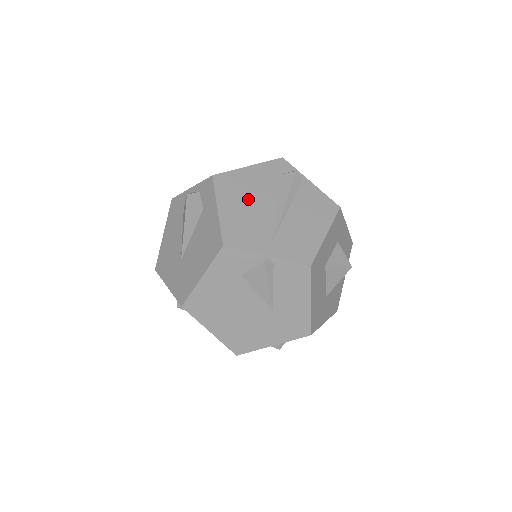
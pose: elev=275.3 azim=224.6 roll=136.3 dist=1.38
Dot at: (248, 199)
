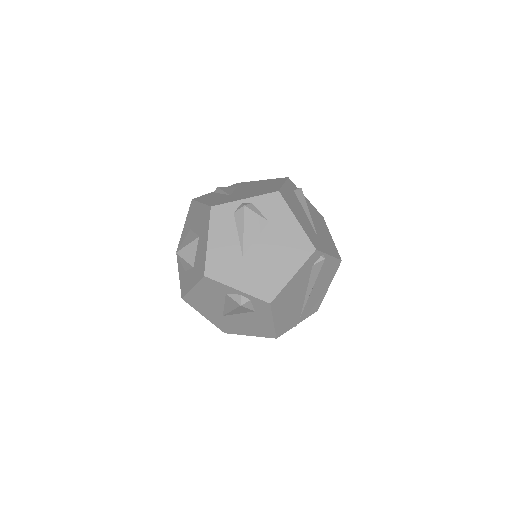
Dot at: (291, 301)
